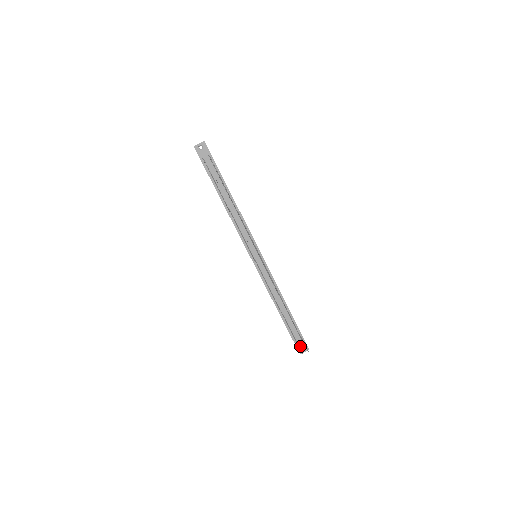
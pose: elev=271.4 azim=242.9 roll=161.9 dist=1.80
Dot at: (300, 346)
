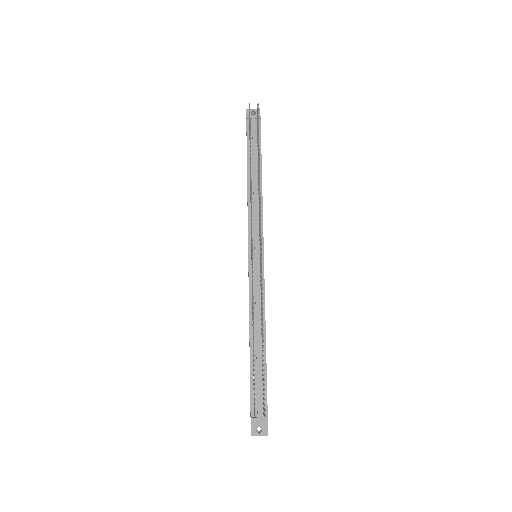
Dot at: (257, 417)
